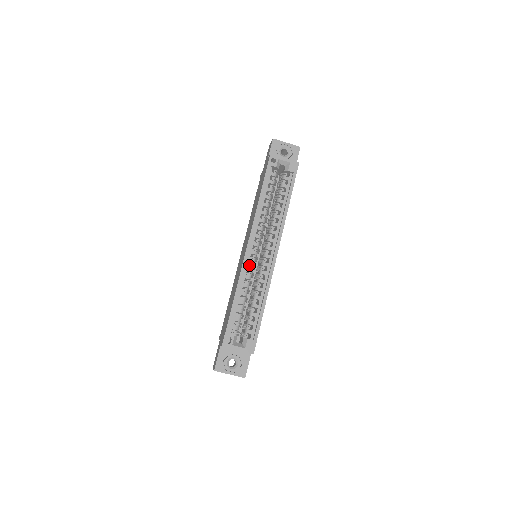
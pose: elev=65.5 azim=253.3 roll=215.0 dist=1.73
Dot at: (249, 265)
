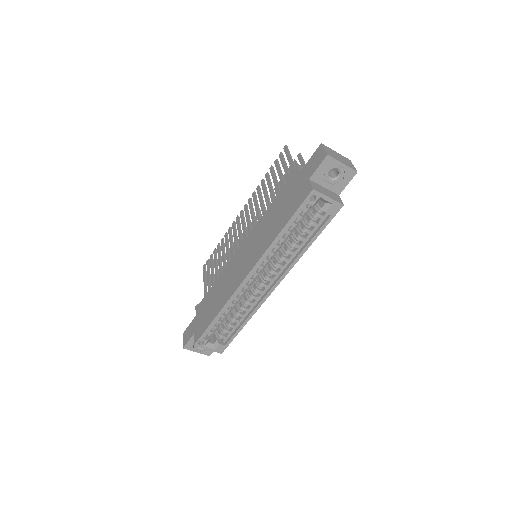
Dot at: occluded
